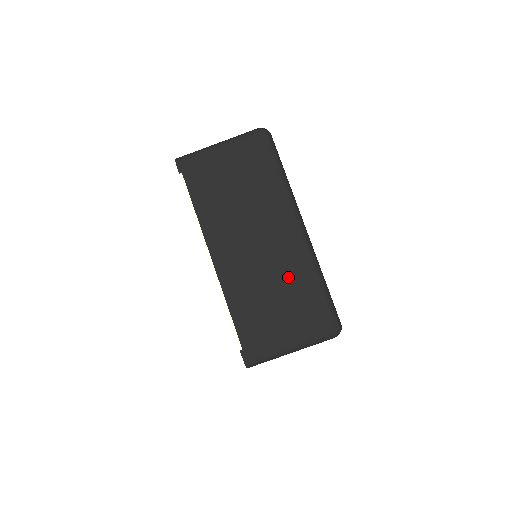
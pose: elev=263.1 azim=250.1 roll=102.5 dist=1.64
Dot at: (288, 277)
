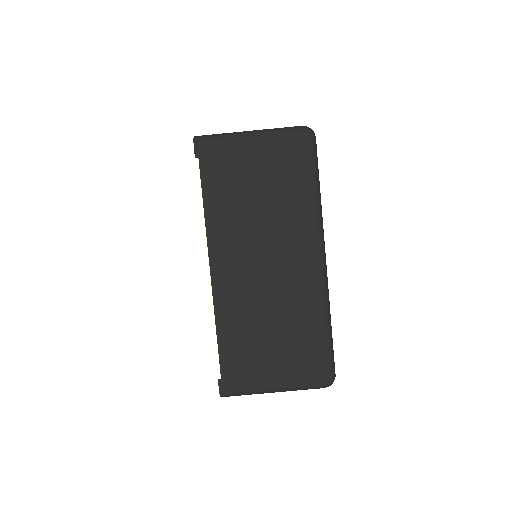
Dot at: (292, 313)
